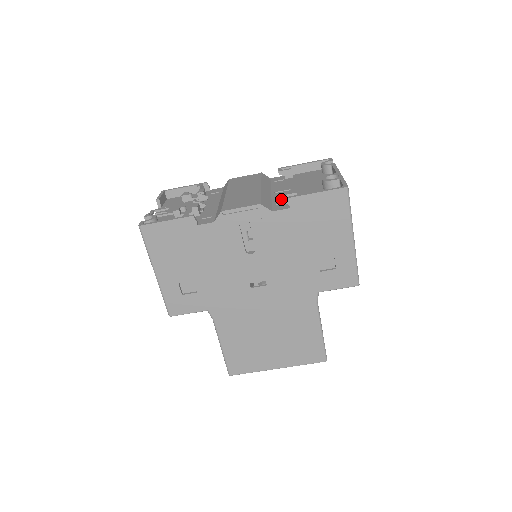
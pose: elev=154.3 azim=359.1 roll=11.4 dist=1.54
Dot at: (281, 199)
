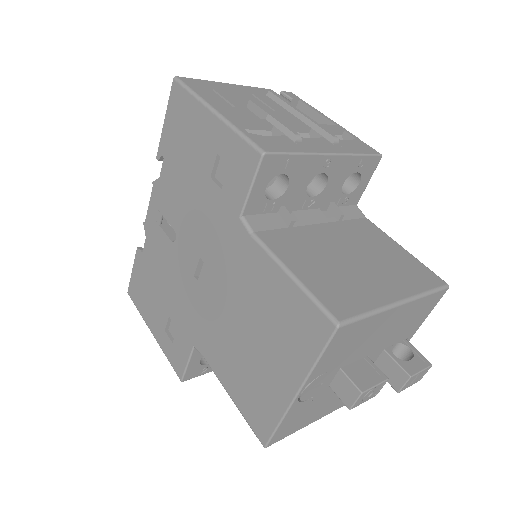
Dot at: occluded
